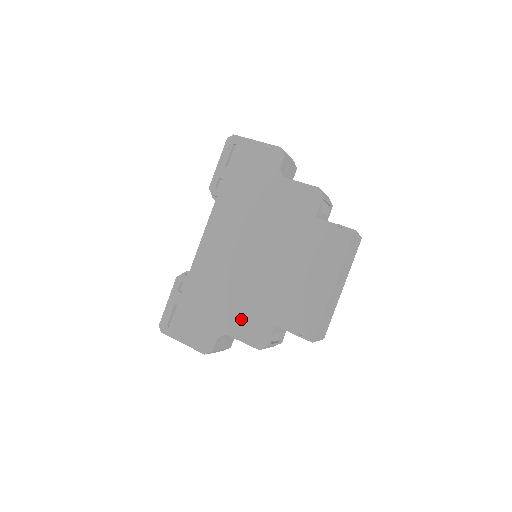
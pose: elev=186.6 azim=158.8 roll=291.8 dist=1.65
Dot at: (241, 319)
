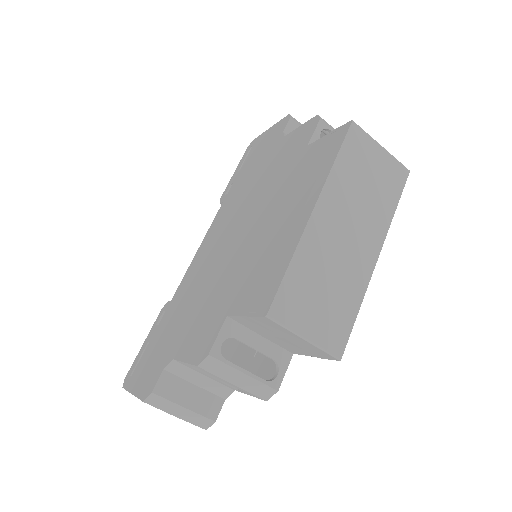
Dot at: (195, 327)
